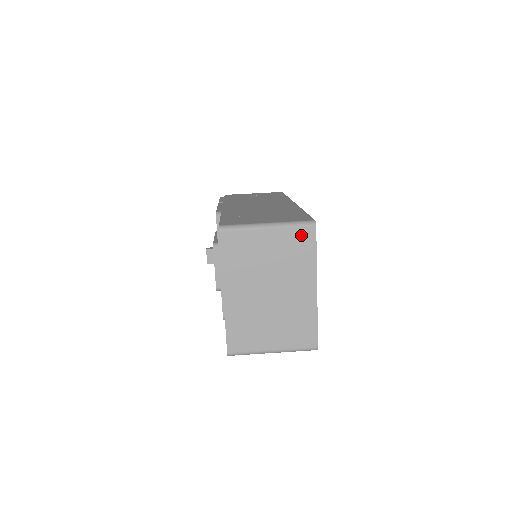
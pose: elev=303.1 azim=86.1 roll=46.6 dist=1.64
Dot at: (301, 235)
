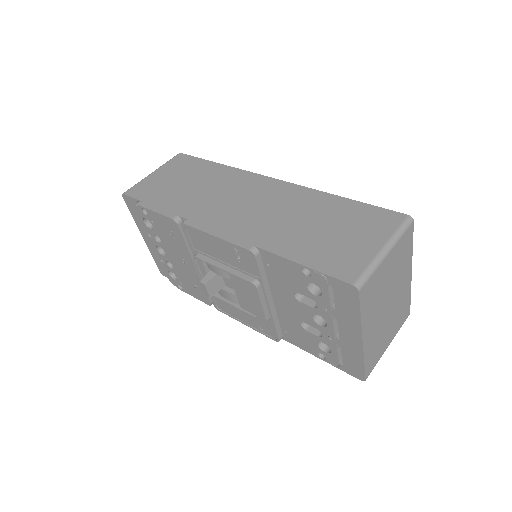
Dot at: (406, 238)
